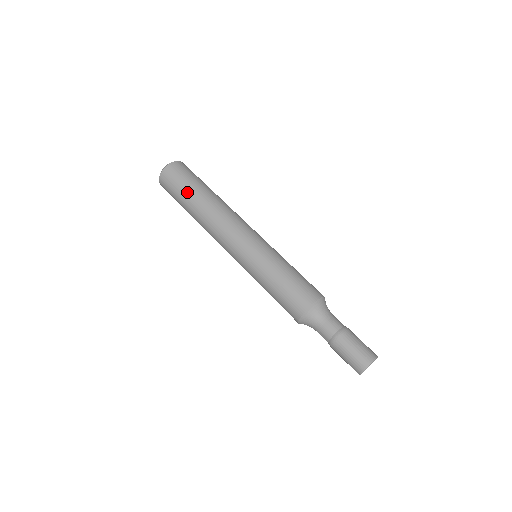
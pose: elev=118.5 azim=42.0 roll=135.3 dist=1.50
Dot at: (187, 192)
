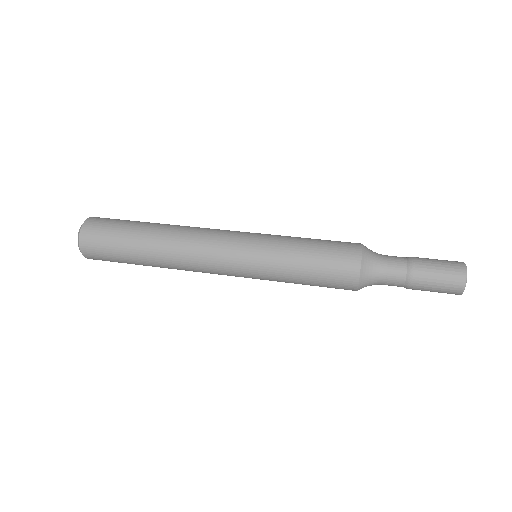
Dot at: (127, 244)
